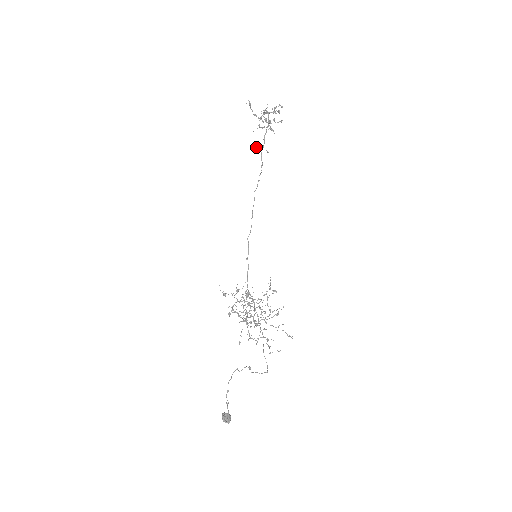
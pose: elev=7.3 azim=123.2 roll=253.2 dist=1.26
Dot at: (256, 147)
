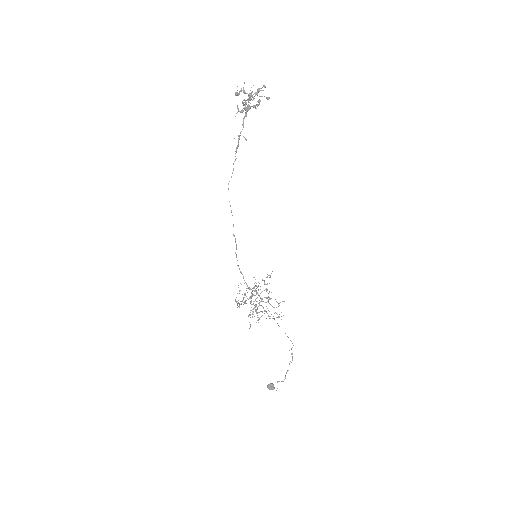
Dot at: occluded
